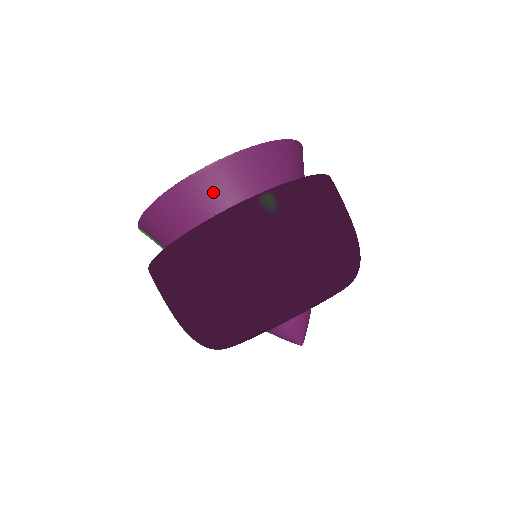
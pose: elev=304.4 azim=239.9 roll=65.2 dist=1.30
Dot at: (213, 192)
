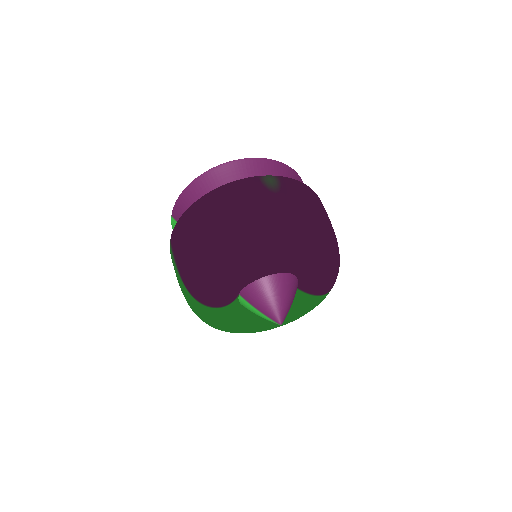
Dot at: (233, 178)
